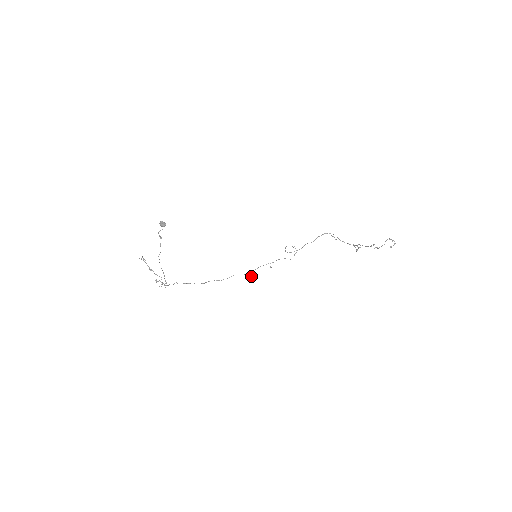
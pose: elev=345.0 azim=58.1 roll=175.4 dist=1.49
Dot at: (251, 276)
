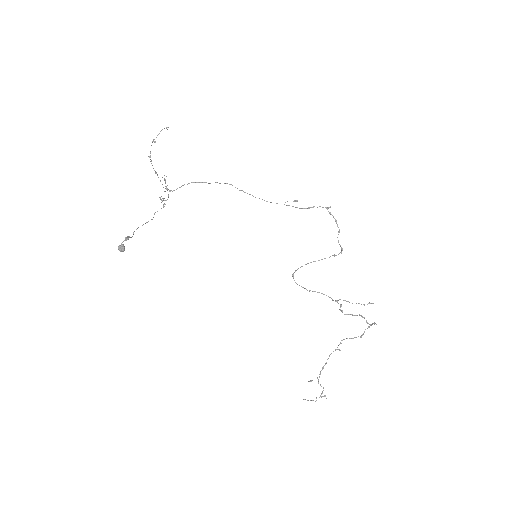
Dot at: (295, 201)
